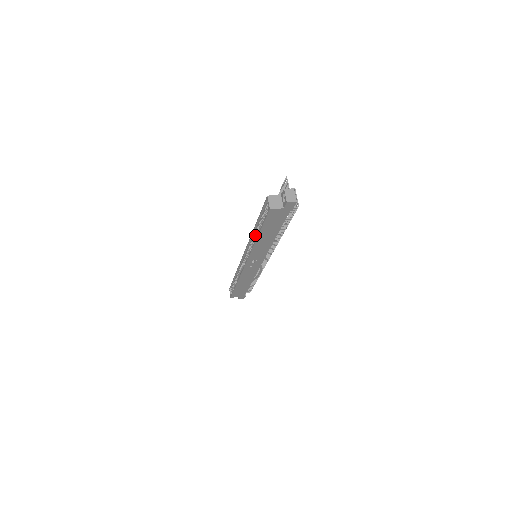
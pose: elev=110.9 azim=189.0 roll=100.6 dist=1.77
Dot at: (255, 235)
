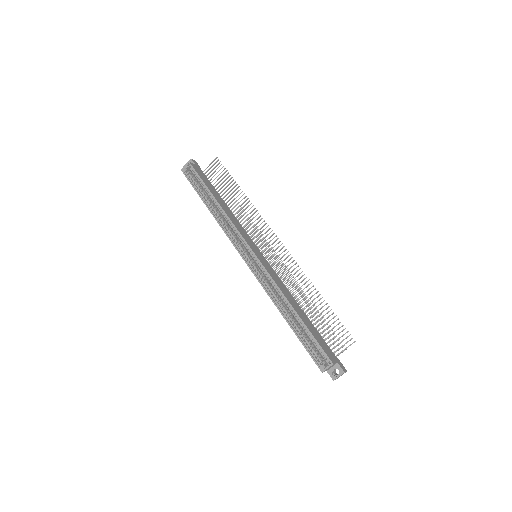
Dot at: (284, 302)
